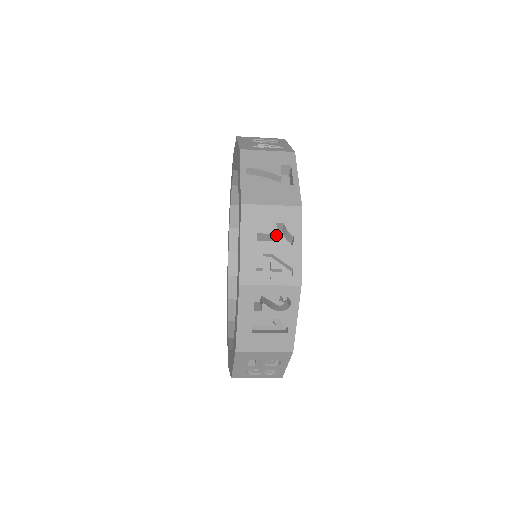
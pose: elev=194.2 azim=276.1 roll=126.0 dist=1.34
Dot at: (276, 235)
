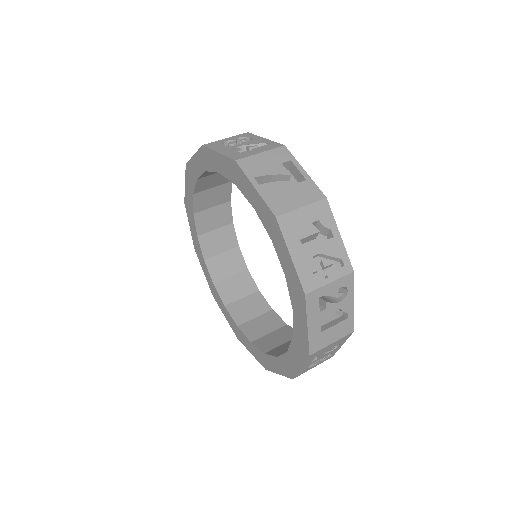
Dot at: (315, 234)
